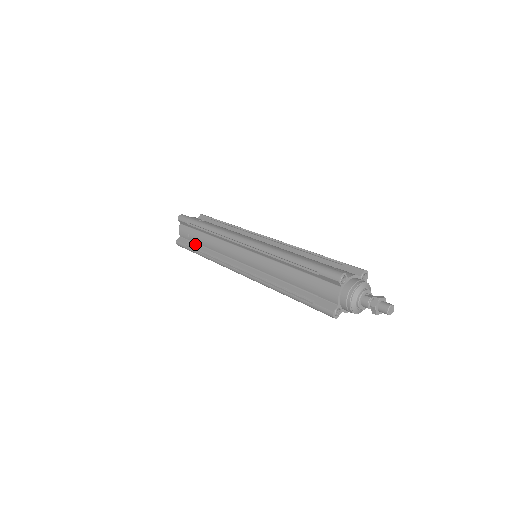
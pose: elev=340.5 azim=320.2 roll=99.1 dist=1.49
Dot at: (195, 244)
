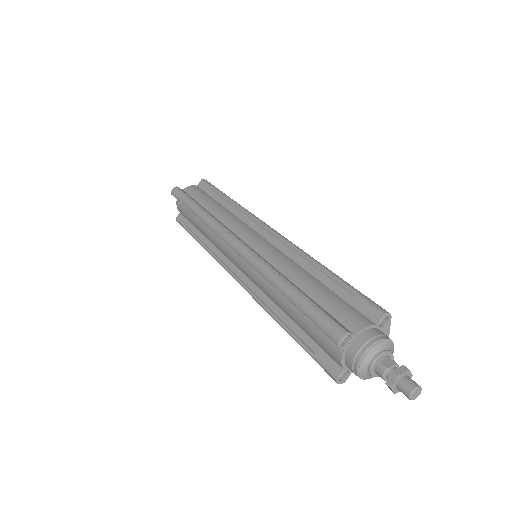
Dot at: (193, 227)
